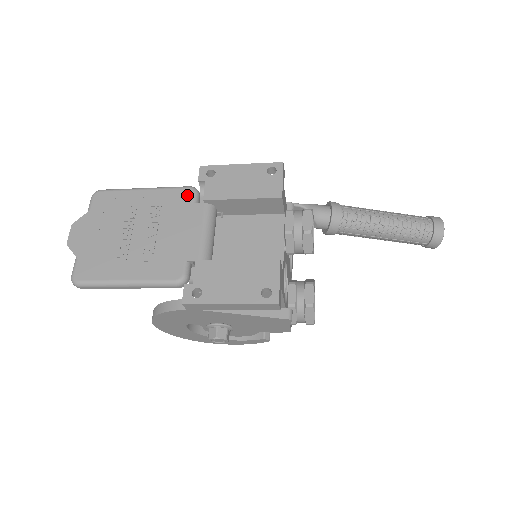
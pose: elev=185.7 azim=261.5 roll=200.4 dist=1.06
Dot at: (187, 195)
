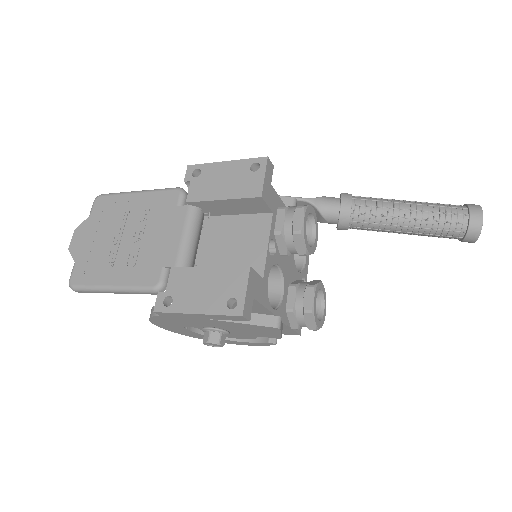
Dot at: (173, 197)
